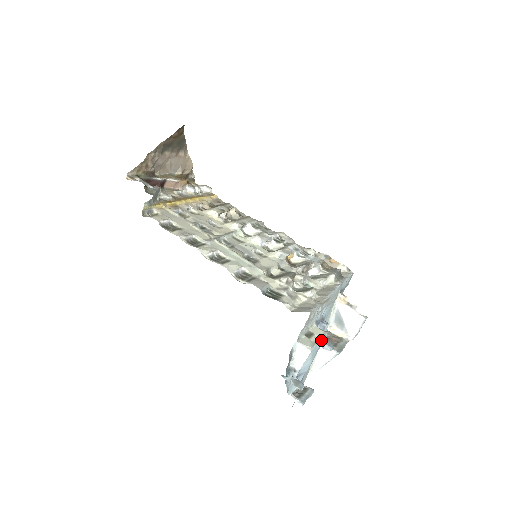
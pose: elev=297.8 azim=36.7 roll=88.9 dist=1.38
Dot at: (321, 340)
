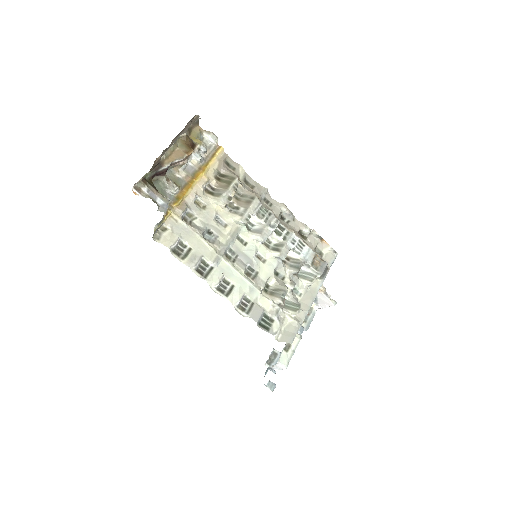
Dot at: (295, 349)
